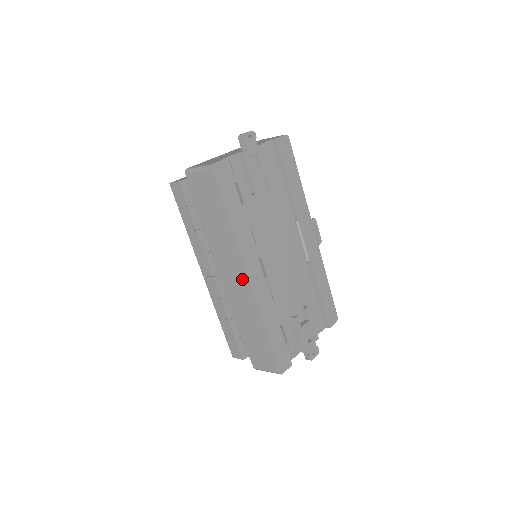
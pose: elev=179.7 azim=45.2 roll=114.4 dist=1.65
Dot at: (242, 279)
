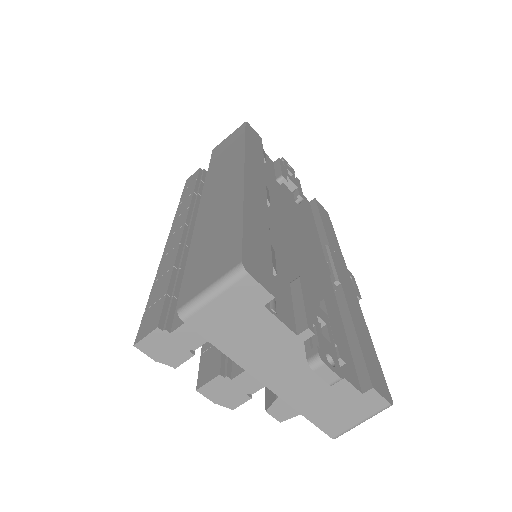
Dot at: (234, 176)
